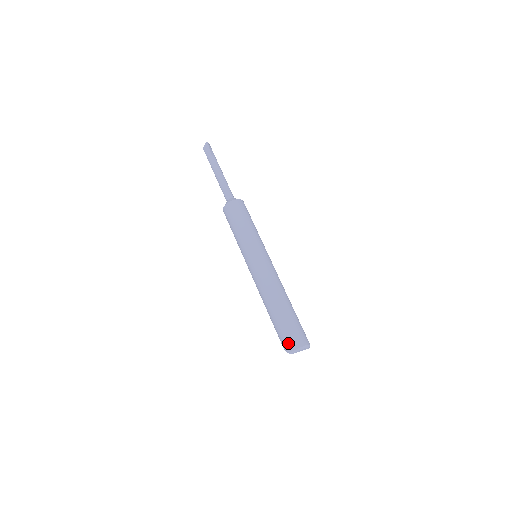
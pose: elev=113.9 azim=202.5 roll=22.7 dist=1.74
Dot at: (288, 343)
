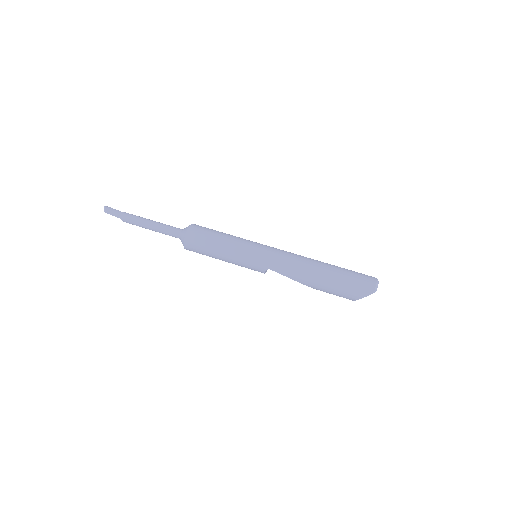
Dot at: (365, 284)
